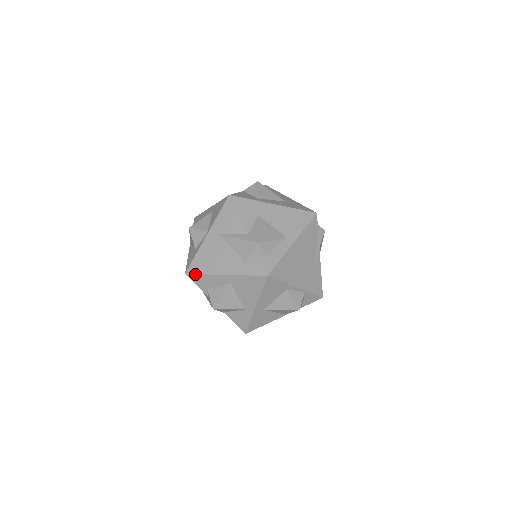
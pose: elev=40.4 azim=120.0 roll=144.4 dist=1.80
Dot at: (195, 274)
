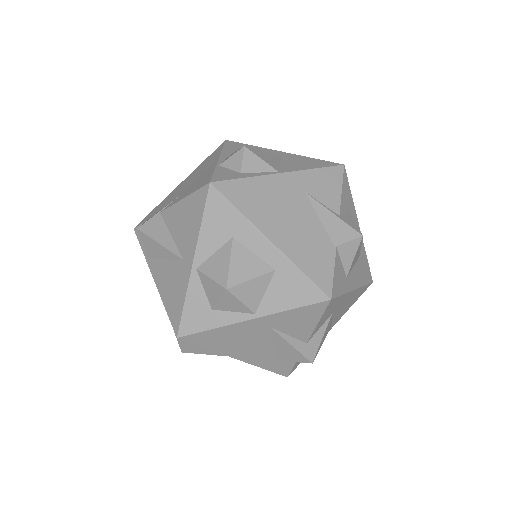
Dot at: occluded
